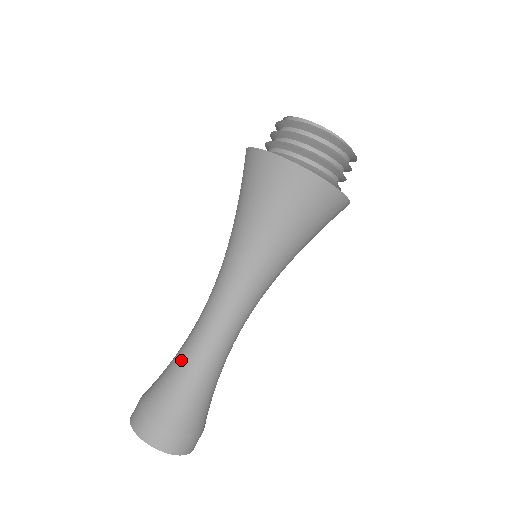
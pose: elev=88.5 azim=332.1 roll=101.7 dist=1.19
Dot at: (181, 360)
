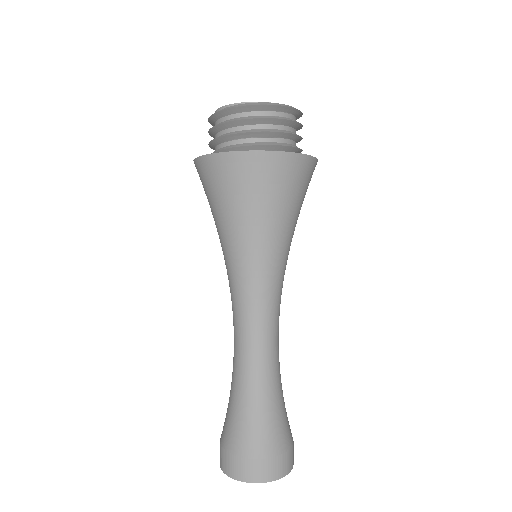
Dot at: (231, 382)
